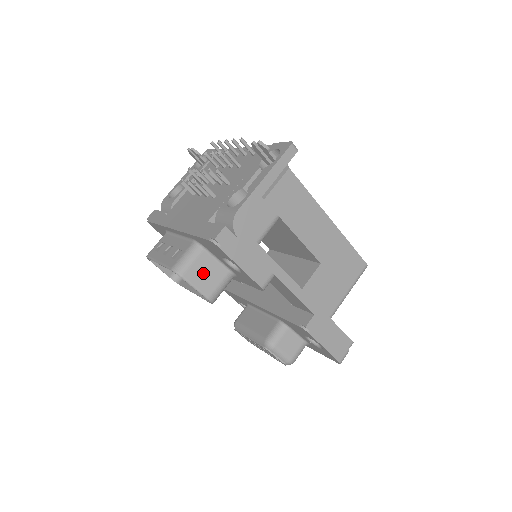
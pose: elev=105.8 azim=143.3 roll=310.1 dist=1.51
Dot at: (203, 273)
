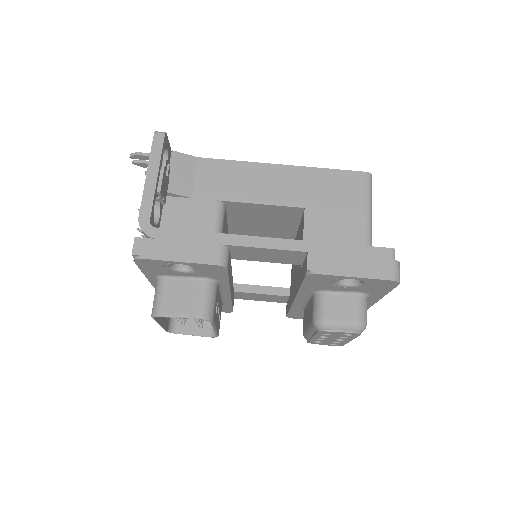
Dot at: (177, 299)
